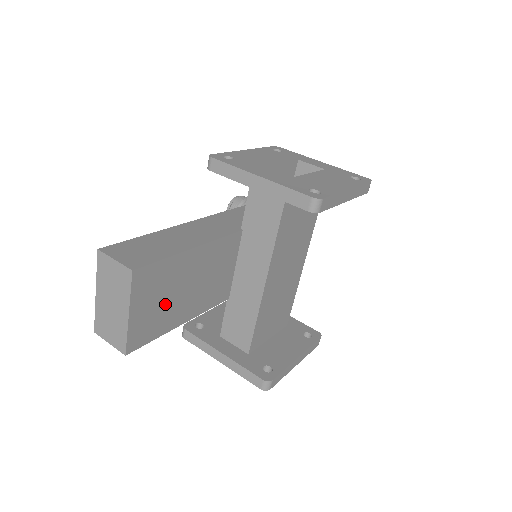
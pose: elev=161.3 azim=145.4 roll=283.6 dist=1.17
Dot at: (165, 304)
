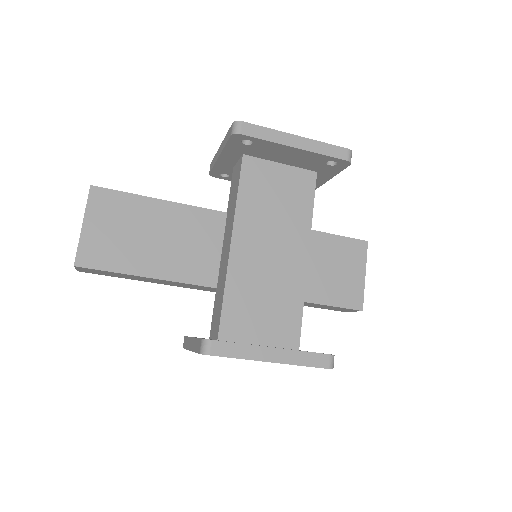
Dot at: (124, 239)
